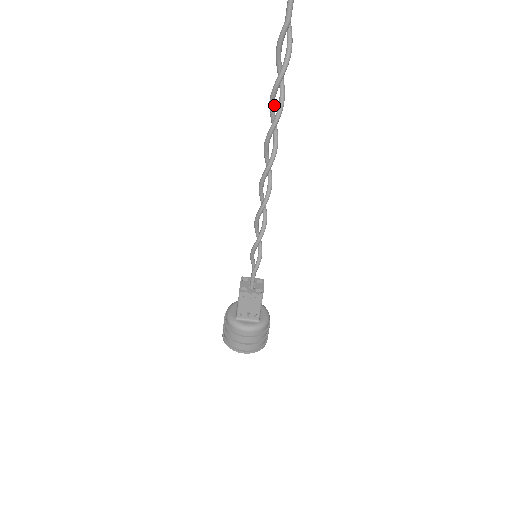
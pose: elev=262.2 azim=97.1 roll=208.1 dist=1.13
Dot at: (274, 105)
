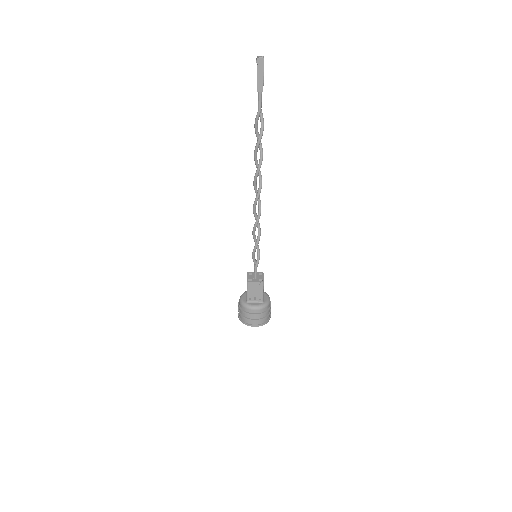
Dot at: occluded
